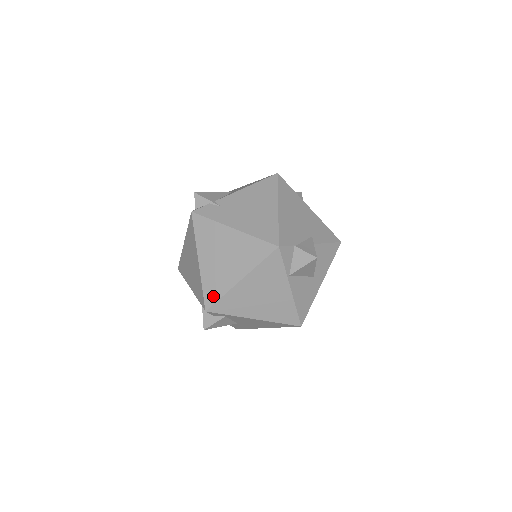
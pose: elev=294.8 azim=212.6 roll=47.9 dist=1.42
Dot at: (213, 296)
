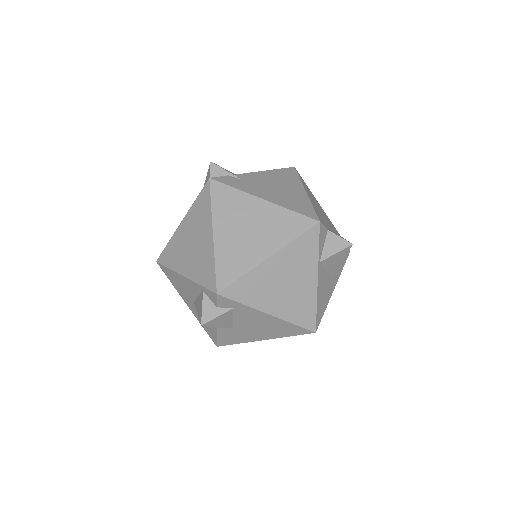
Dot at: (230, 275)
